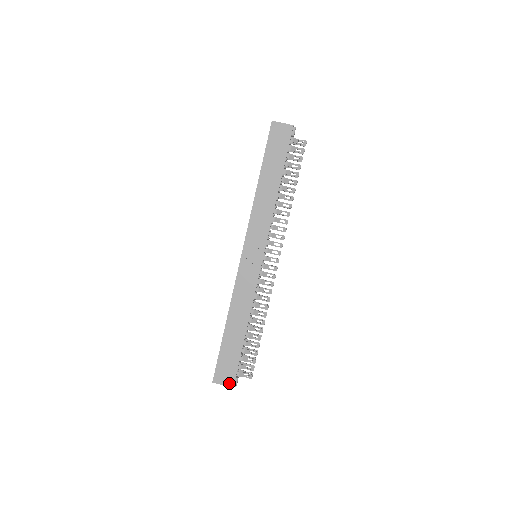
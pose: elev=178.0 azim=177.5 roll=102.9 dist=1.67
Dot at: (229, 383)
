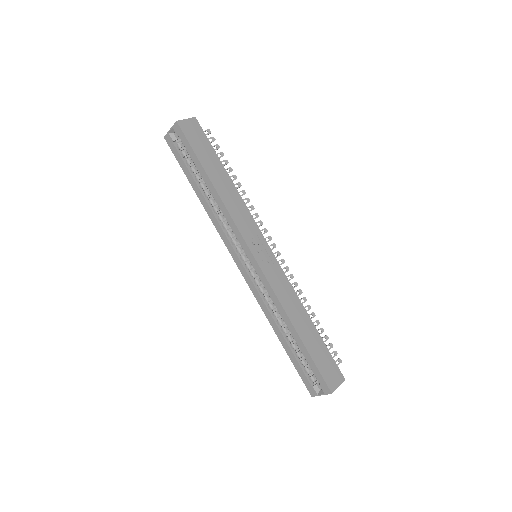
Dot at: (340, 379)
